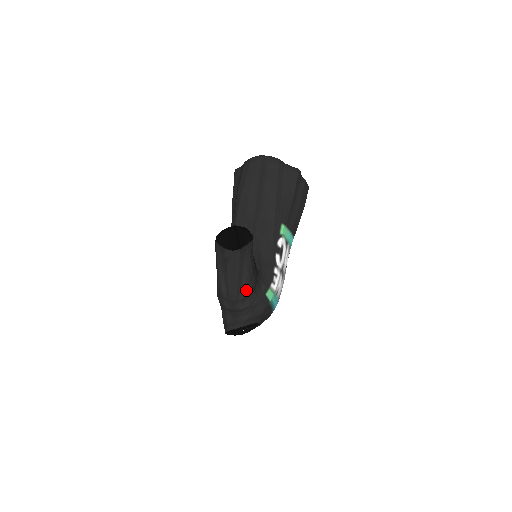
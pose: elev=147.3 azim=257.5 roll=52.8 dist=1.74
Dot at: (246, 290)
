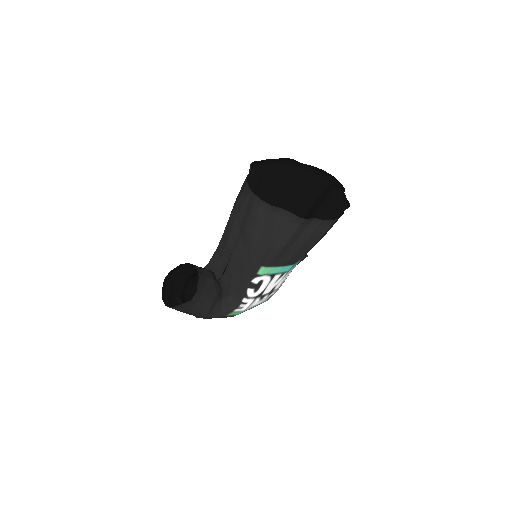
Dot at: (197, 316)
